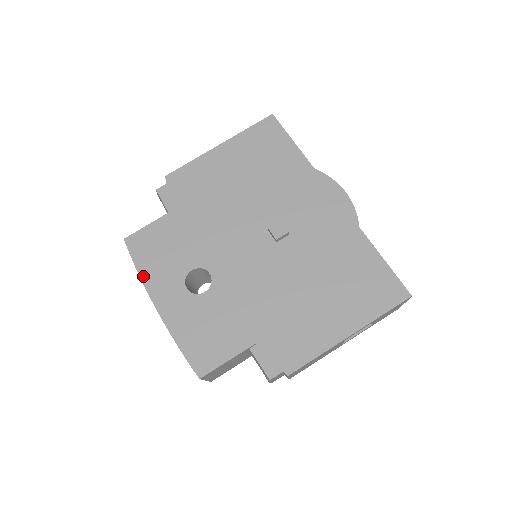
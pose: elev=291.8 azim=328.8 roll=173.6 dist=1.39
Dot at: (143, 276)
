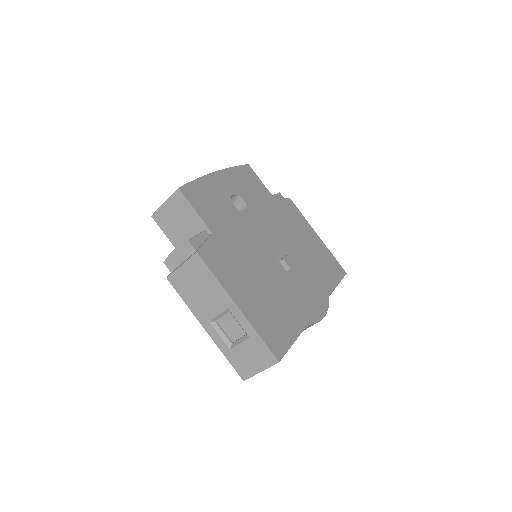
Dot at: (232, 169)
